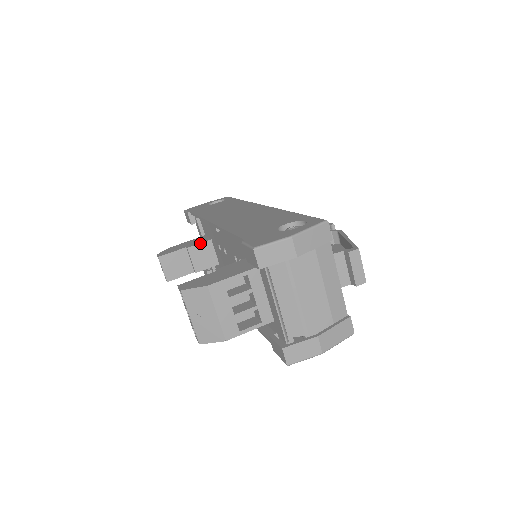
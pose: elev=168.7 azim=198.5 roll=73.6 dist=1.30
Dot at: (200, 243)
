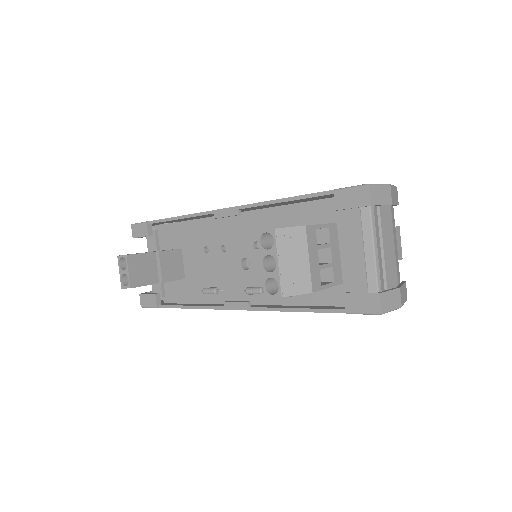
Dot at: (171, 250)
